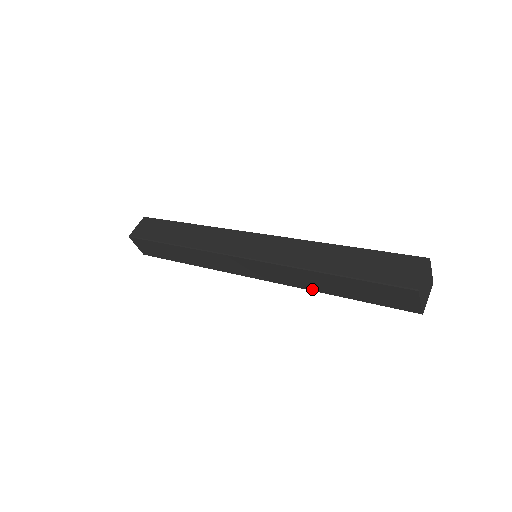
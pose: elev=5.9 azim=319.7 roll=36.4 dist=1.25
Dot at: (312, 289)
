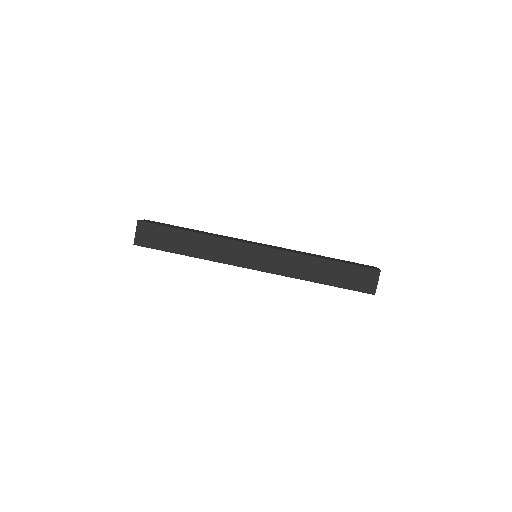
Dot at: (302, 277)
